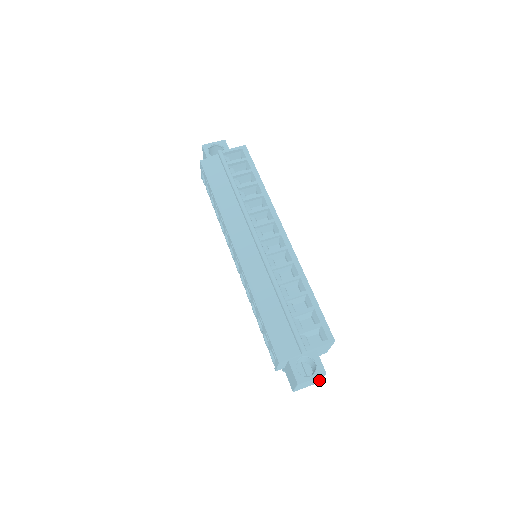
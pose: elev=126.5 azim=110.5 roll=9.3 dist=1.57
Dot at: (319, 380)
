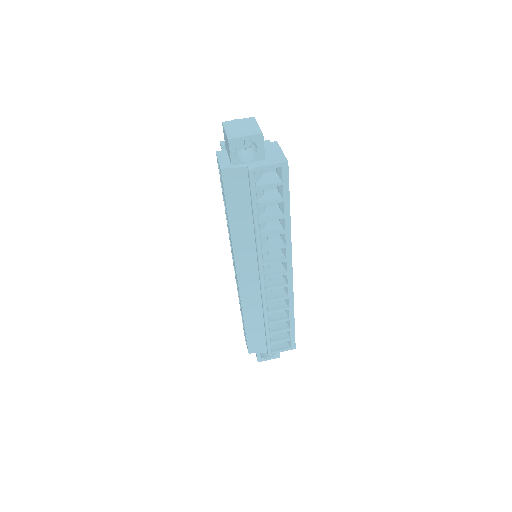
Dot at: occluded
